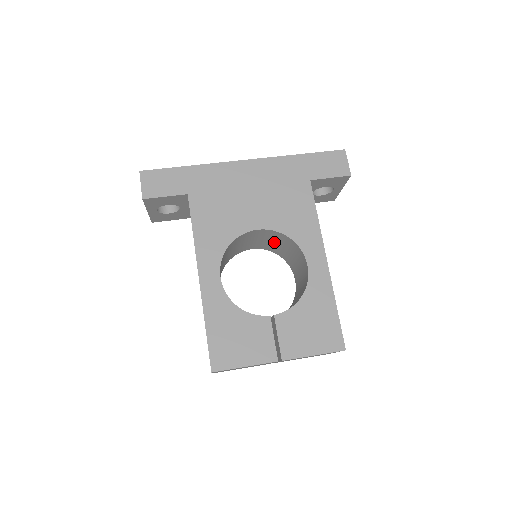
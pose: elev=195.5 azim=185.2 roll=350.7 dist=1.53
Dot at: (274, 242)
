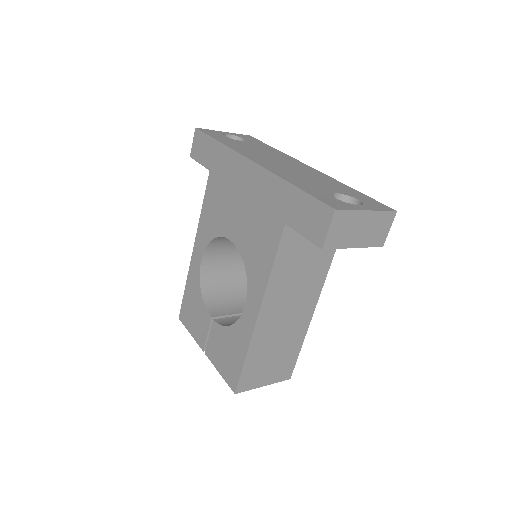
Dot at: occluded
